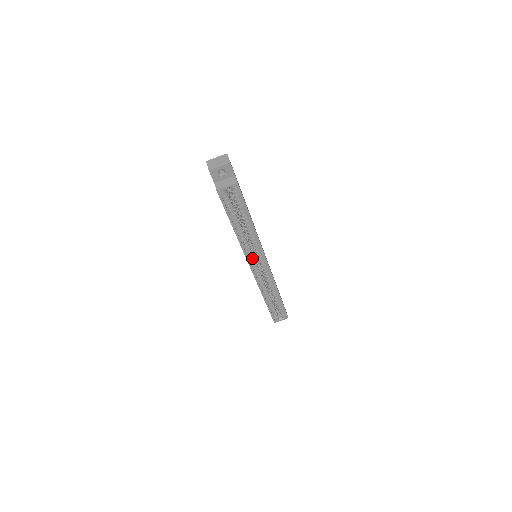
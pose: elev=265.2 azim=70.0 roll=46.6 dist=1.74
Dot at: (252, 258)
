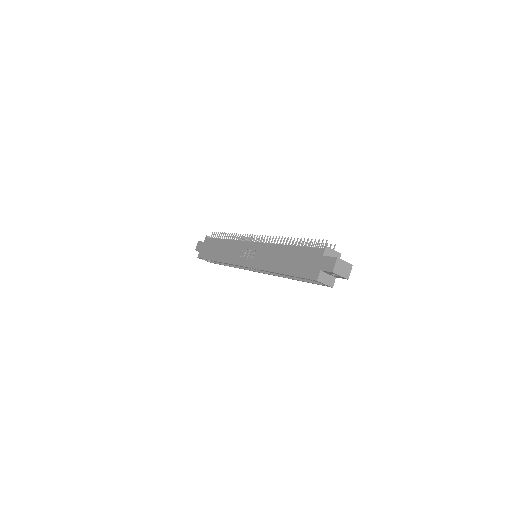
Dot at: occluded
